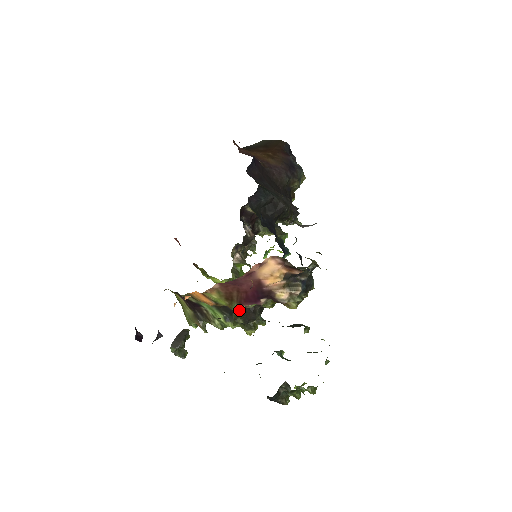
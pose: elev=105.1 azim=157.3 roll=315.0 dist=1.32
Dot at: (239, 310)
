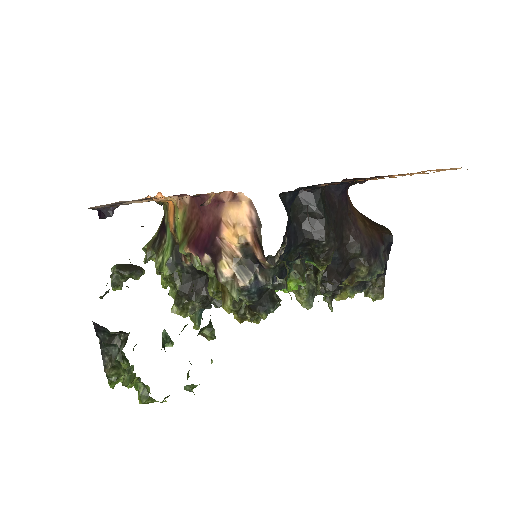
Dot at: (187, 269)
